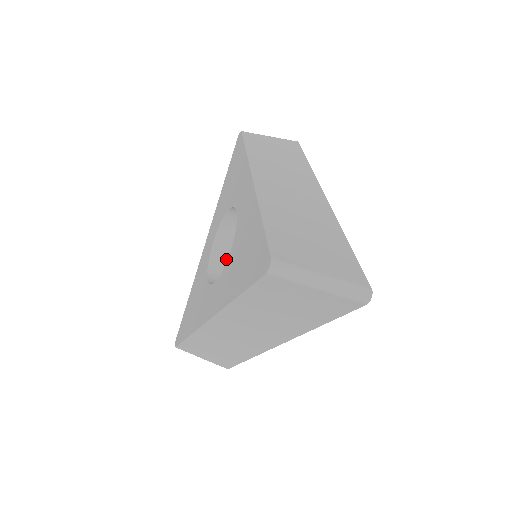
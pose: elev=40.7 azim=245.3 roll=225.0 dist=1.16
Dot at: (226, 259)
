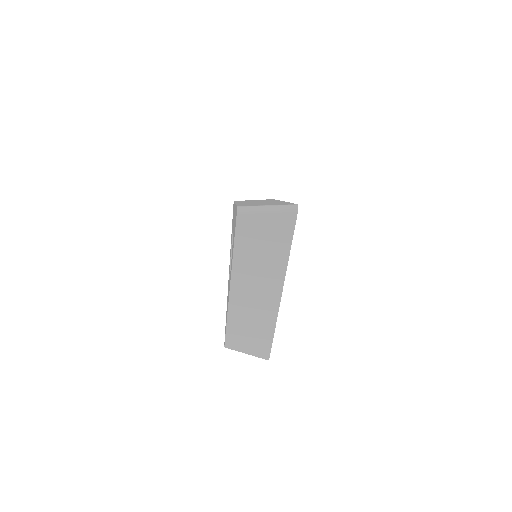
Dot at: occluded
